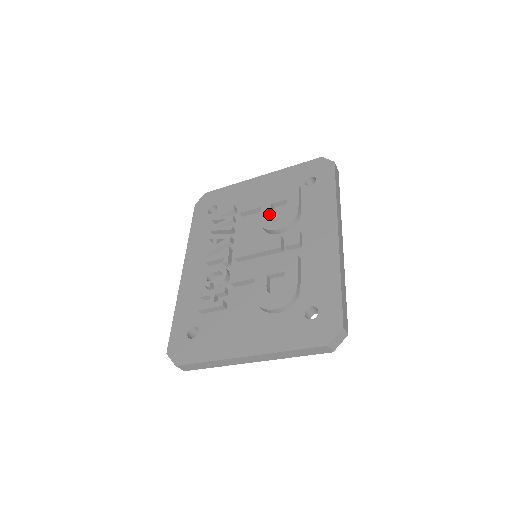
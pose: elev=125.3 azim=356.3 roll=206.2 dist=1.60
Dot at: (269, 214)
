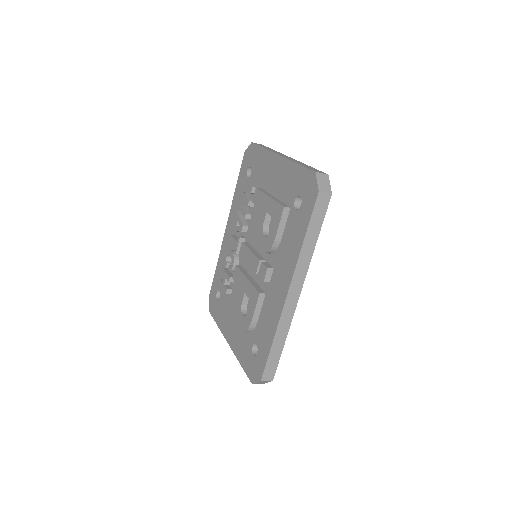
Dot at: (262, 225)
